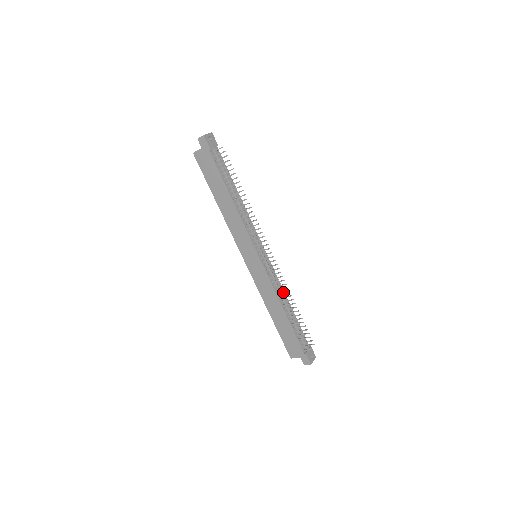
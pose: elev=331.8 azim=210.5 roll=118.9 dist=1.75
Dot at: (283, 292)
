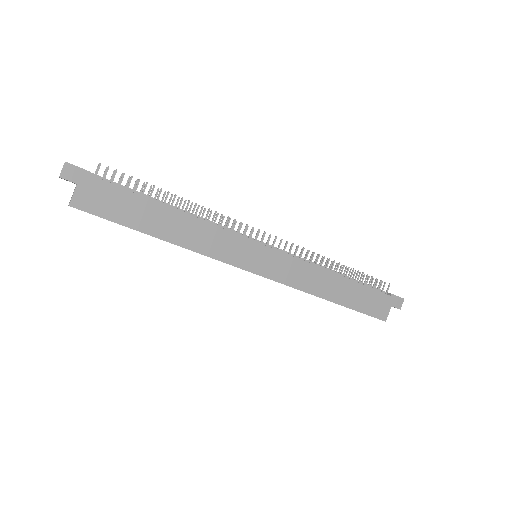
Dot at: (318, 256)
